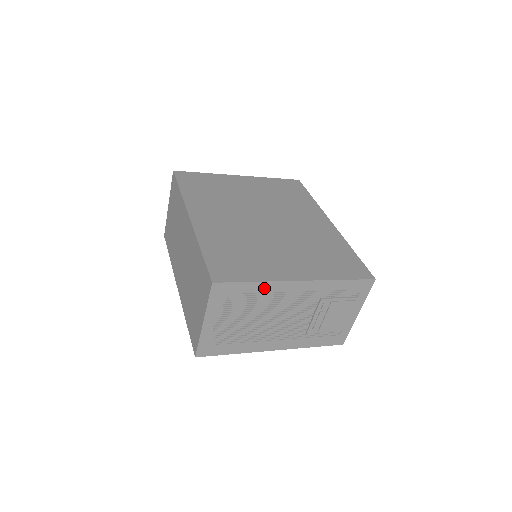
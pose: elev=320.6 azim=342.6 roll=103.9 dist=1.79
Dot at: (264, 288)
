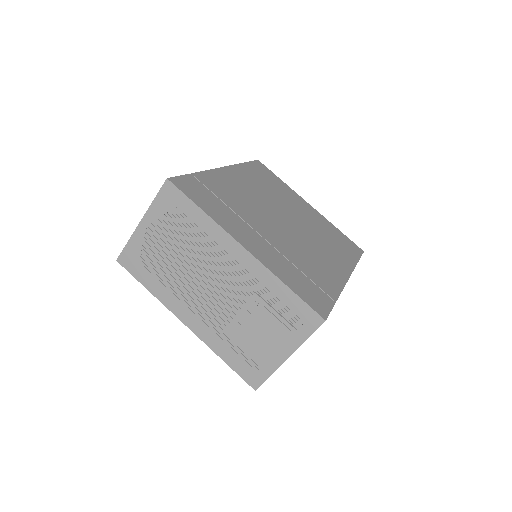
Dot at: (207, 226)
